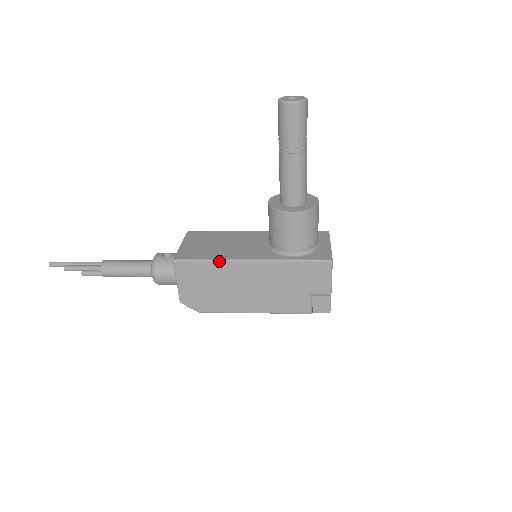
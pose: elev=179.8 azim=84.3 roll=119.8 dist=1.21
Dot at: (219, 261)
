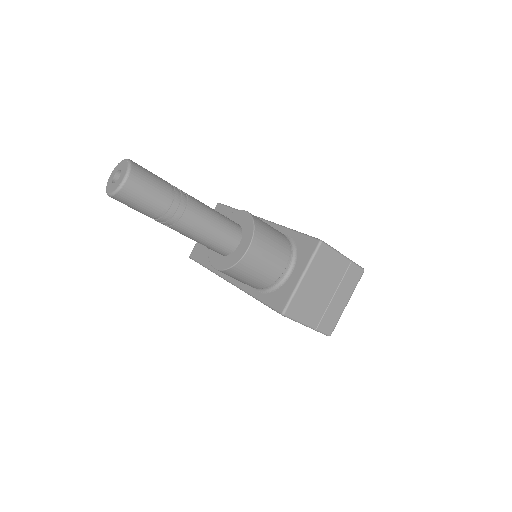
Dot at: (211, 271)
